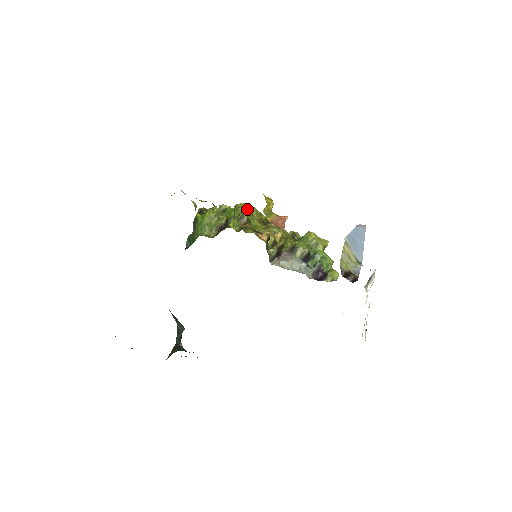
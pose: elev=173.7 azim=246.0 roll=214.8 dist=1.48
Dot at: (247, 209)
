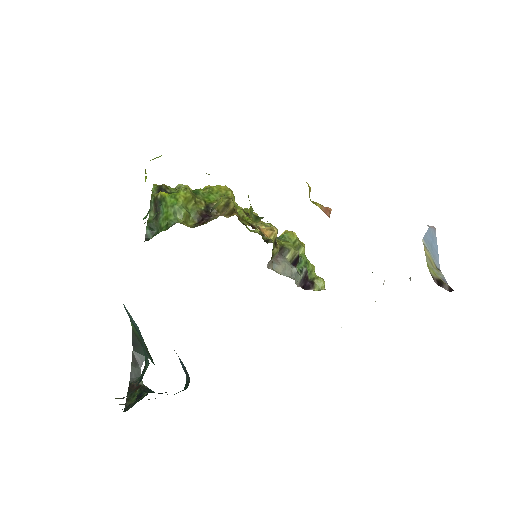
Dot at: (231, 194)
